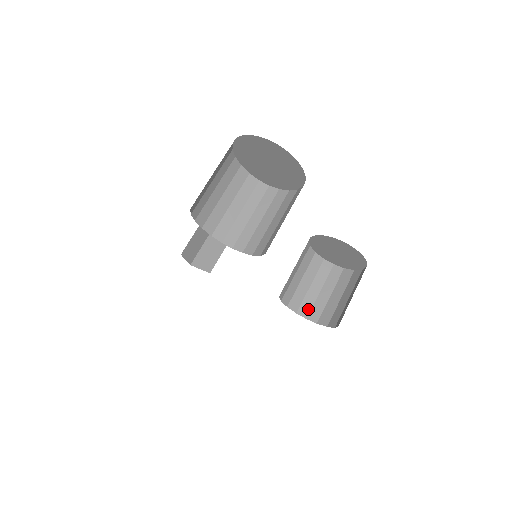
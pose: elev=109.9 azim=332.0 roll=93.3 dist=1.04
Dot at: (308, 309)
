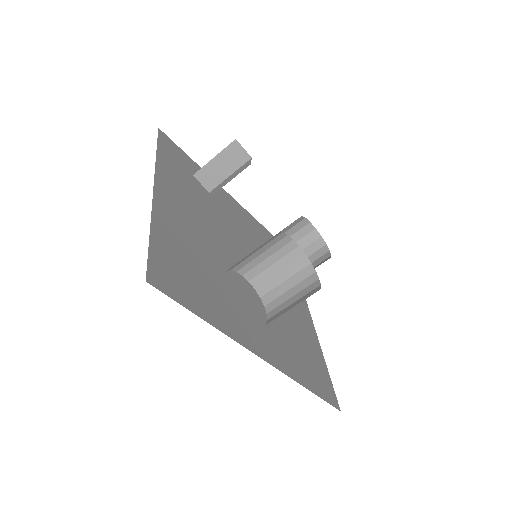
Dot at: occluded
